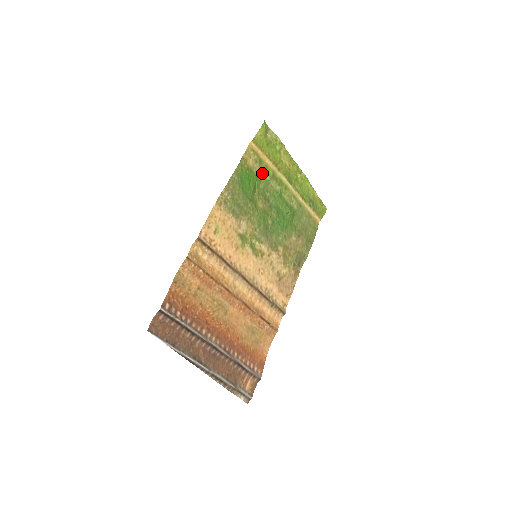
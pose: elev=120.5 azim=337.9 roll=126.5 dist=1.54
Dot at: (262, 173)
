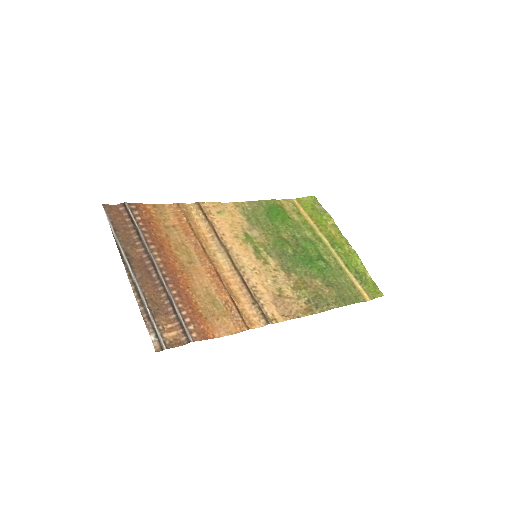
Dot at: (298, 221)
